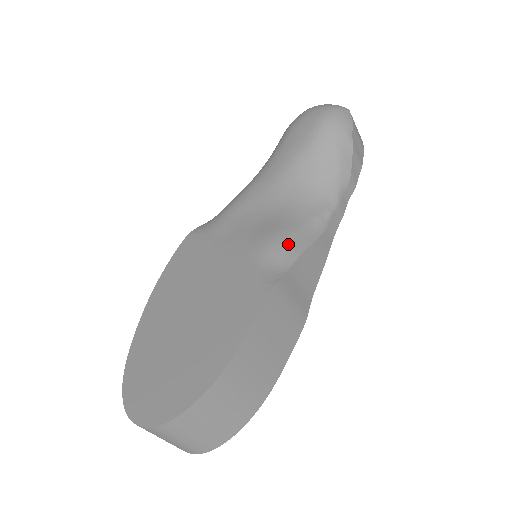
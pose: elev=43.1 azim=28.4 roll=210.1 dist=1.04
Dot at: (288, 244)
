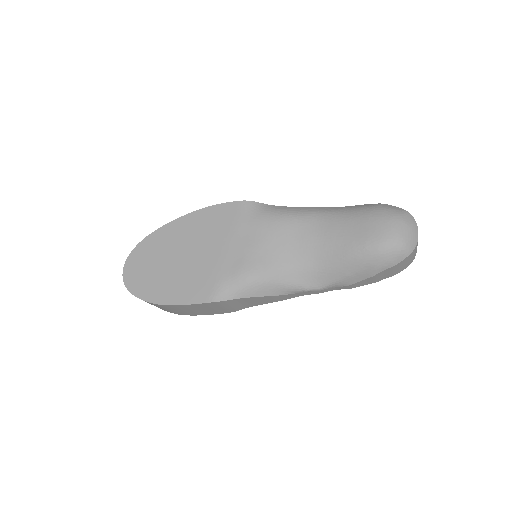
Dot at: (253, 287)
